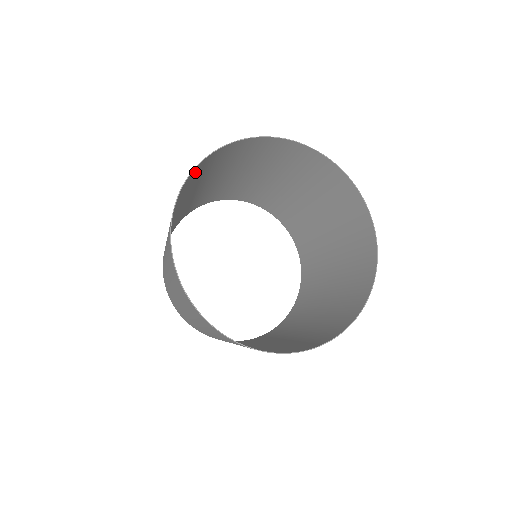
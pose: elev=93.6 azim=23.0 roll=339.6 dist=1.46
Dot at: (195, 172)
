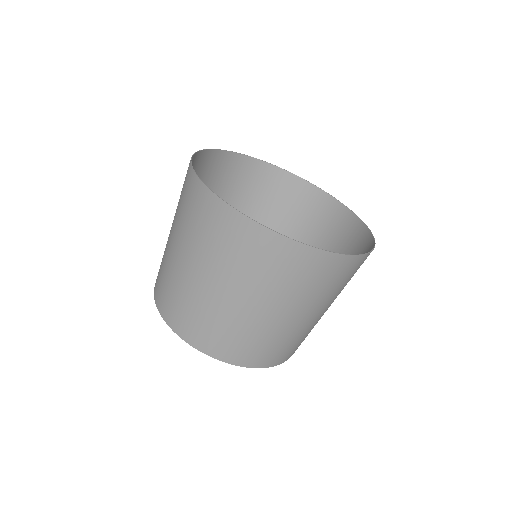
Dot at: (202, 161)
